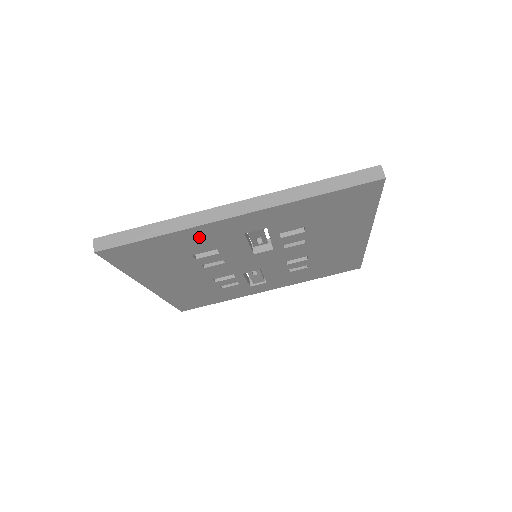
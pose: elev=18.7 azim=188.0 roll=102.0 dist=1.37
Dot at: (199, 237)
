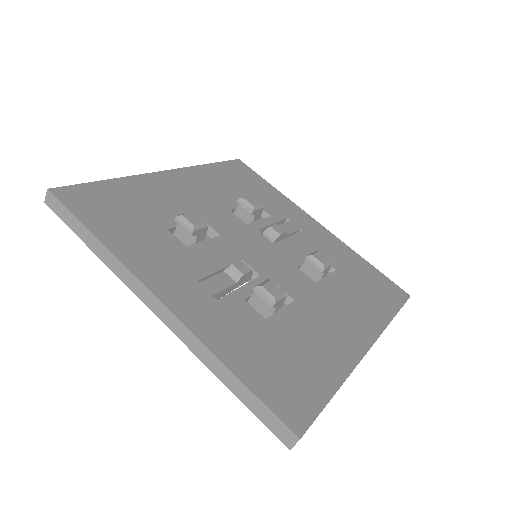
Dot at: occluded
